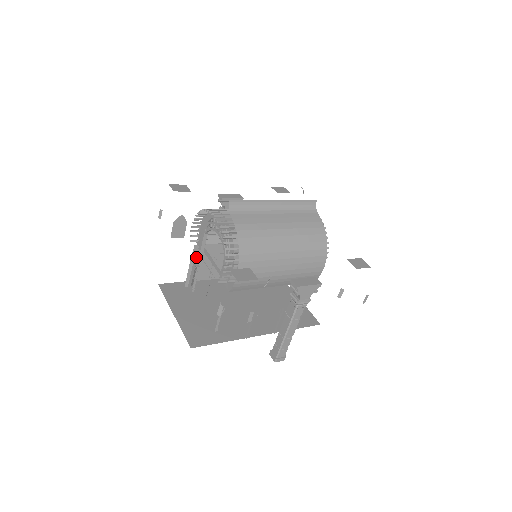
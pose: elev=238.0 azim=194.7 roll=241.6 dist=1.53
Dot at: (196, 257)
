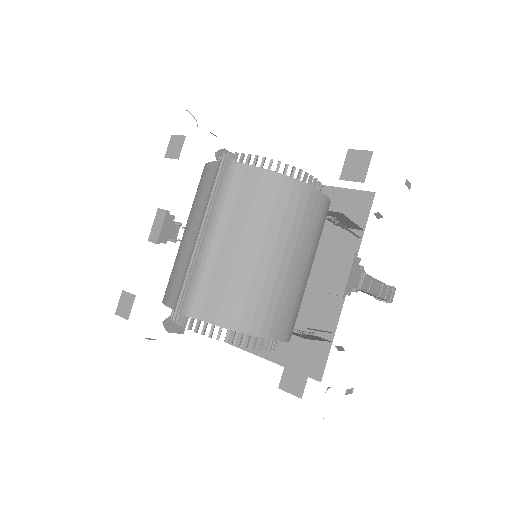
Dot at: occluded
